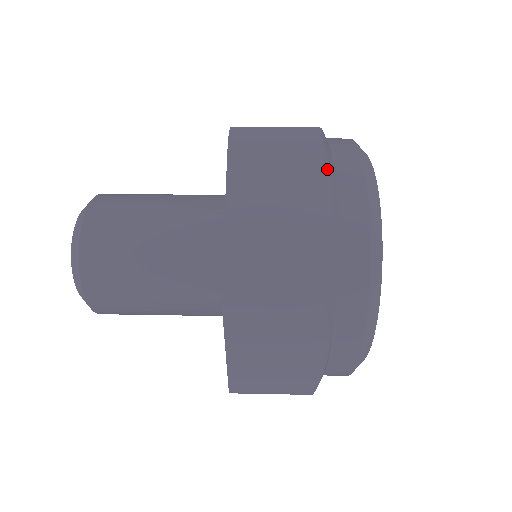
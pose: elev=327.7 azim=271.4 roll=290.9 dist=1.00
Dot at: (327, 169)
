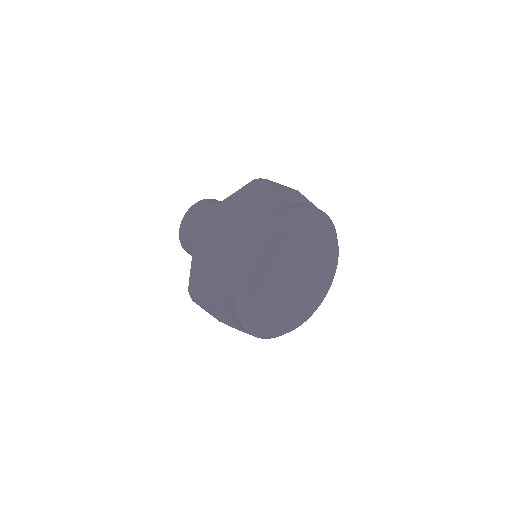
Dot at: (276, 199)
